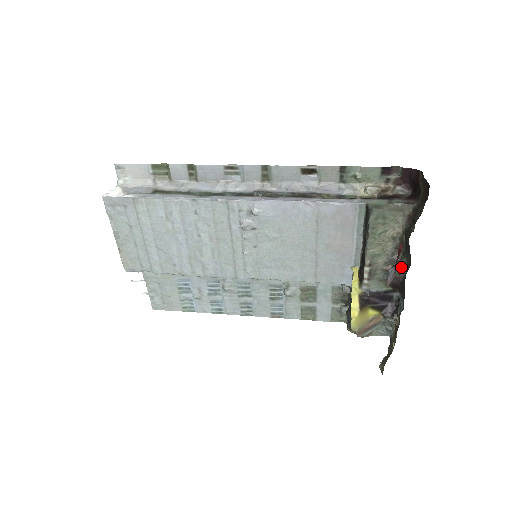
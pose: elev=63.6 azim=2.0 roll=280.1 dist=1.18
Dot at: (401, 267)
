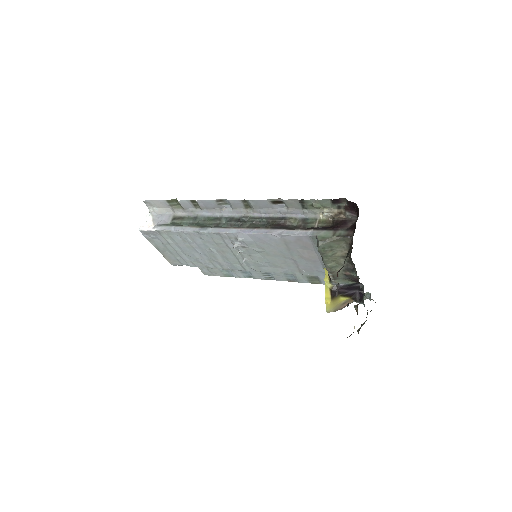
Dot at: (355, 274)
